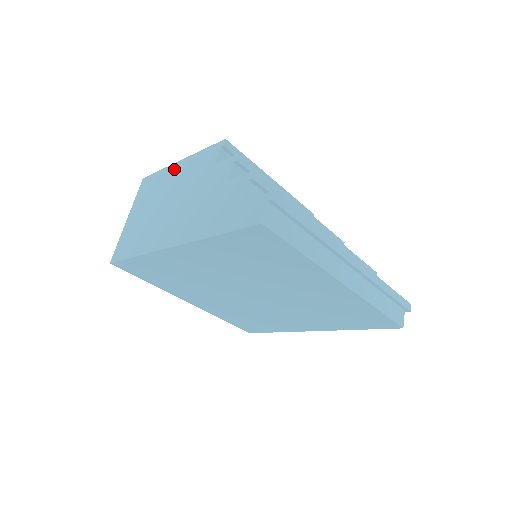
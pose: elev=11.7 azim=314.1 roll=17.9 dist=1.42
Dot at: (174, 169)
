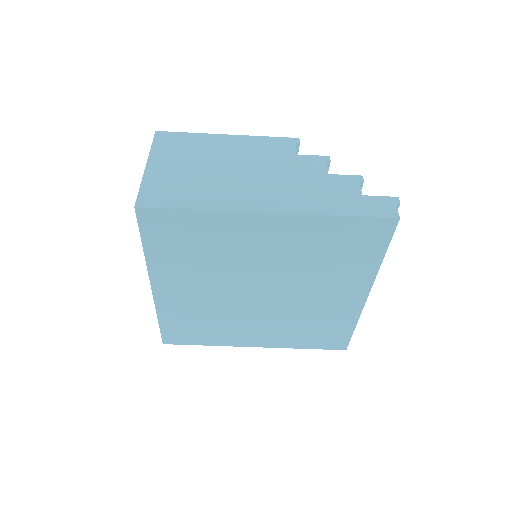
Dot at: (222, 139)
